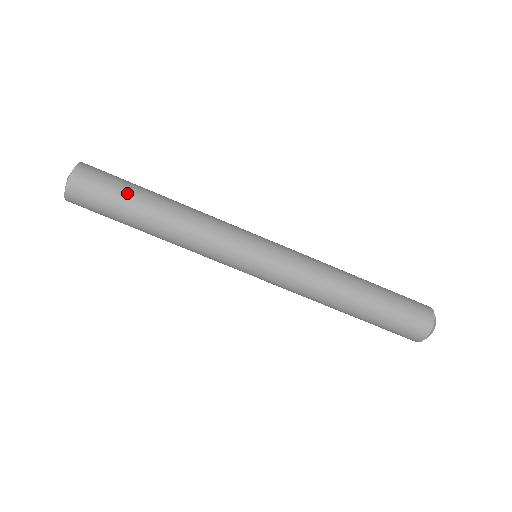
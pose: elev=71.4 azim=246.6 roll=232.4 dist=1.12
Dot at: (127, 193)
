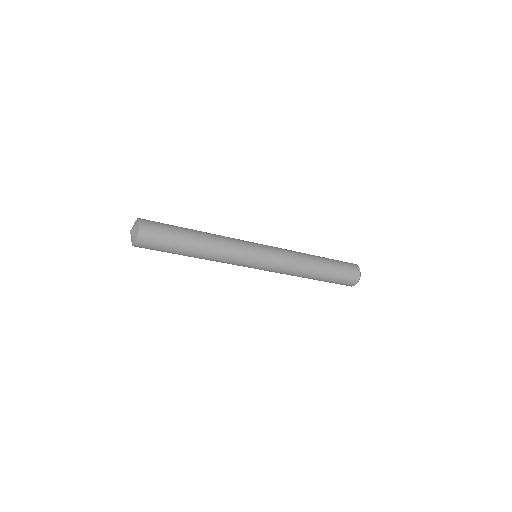
Dot at: (176, 240)
